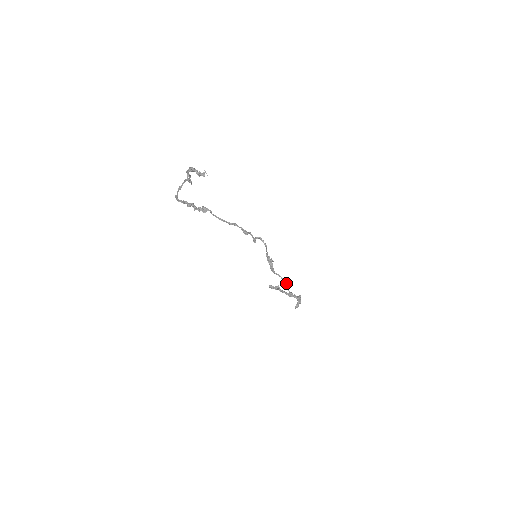
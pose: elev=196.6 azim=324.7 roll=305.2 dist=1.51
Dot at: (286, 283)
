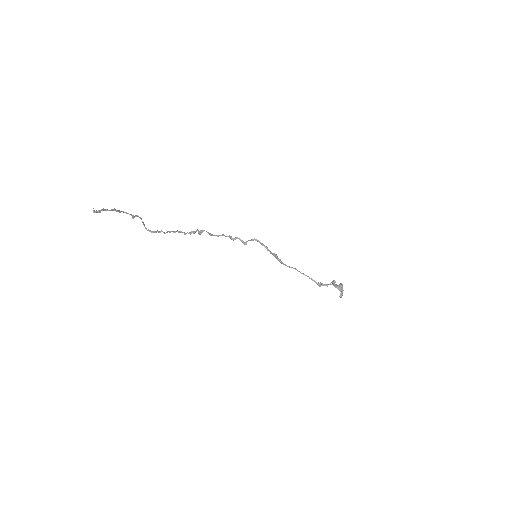
Dot at: (303, 274)
